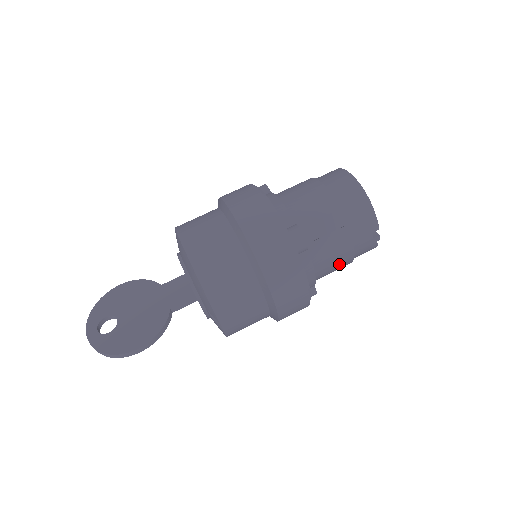
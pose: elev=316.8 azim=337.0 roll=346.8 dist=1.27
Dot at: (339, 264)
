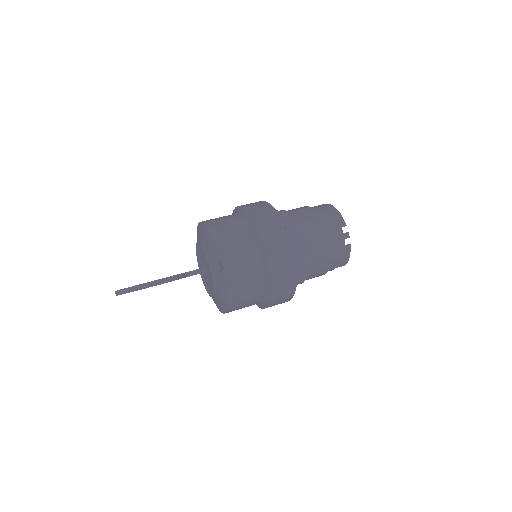
Dot at: (319, 249)
